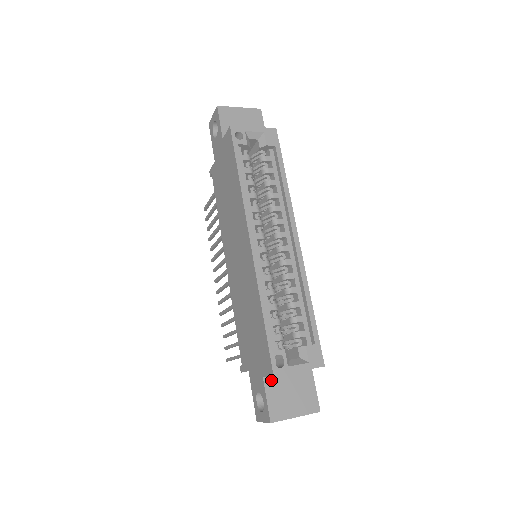
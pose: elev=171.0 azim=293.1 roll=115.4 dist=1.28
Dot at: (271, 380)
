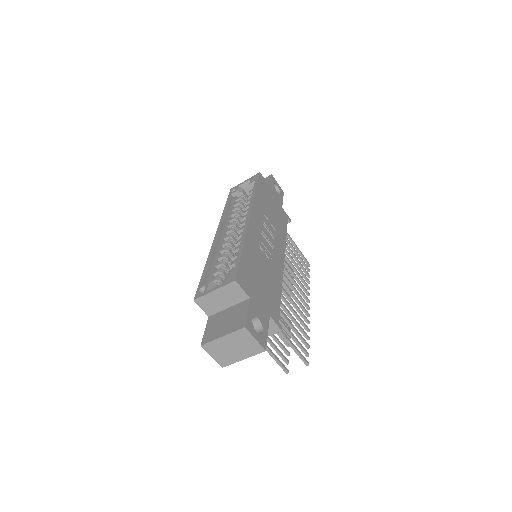
Dot at: (214, 317)
